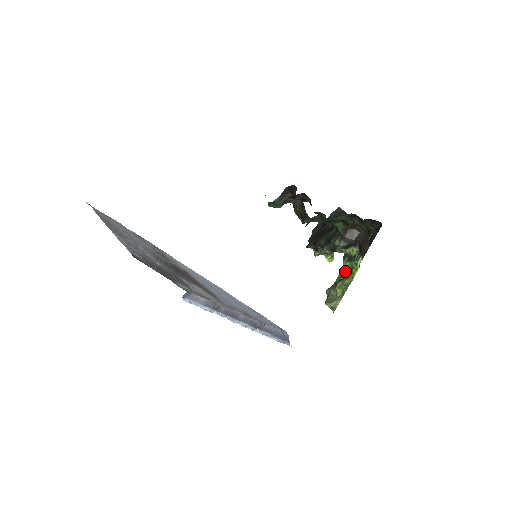
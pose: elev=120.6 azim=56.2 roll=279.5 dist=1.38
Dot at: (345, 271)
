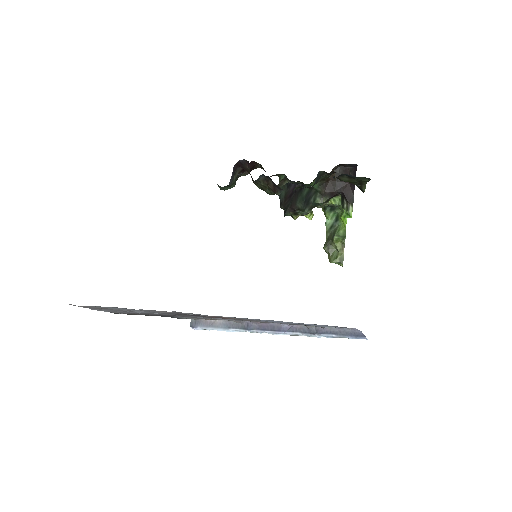
Dot at: (331, 221)
